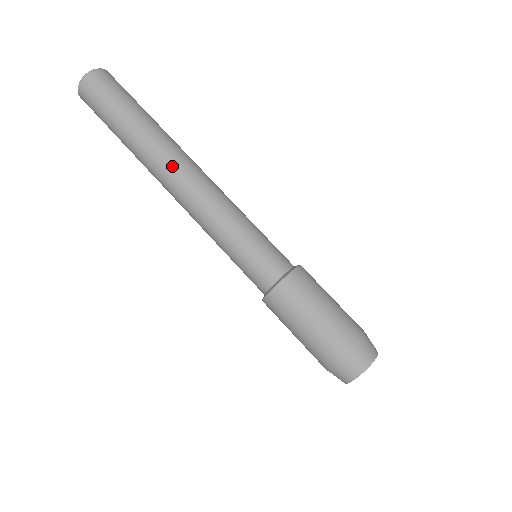
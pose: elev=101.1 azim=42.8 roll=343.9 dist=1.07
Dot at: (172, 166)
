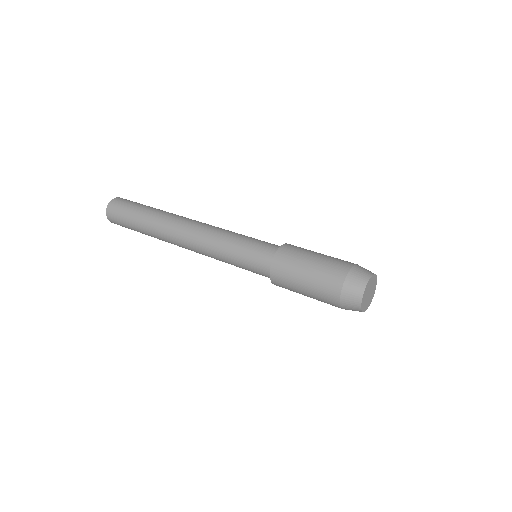
Dot at: (183, 219)
